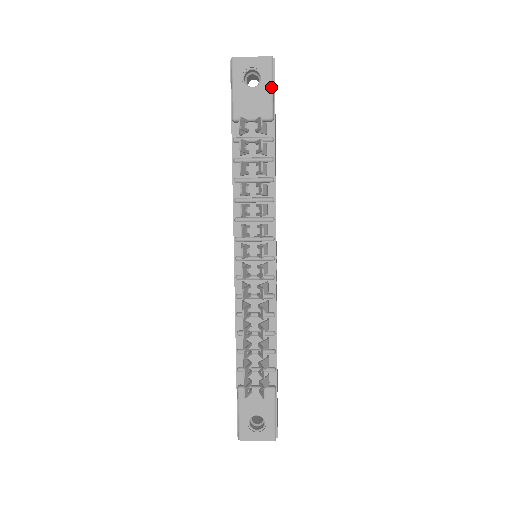
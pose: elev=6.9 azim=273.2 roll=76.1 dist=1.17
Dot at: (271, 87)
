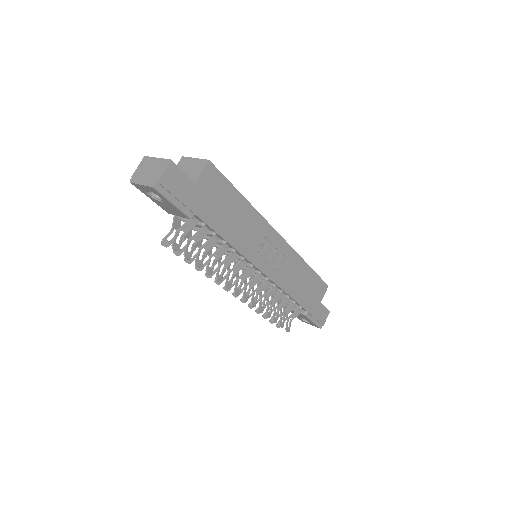
Dot at: (172, 204)
